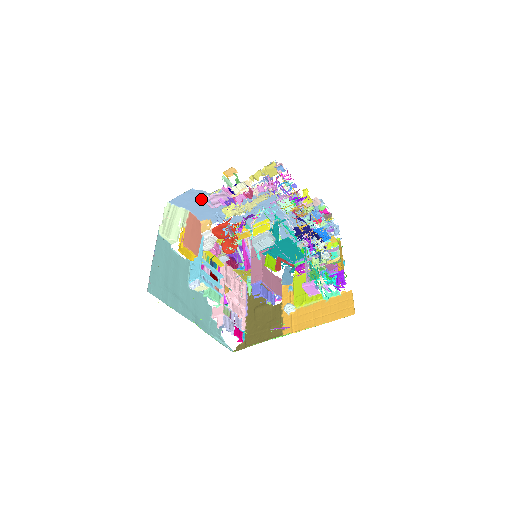
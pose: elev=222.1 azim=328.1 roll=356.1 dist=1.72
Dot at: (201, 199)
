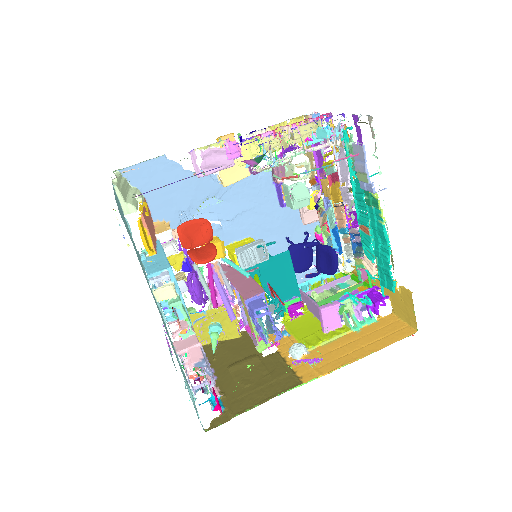
Dot at: (170, 179)
